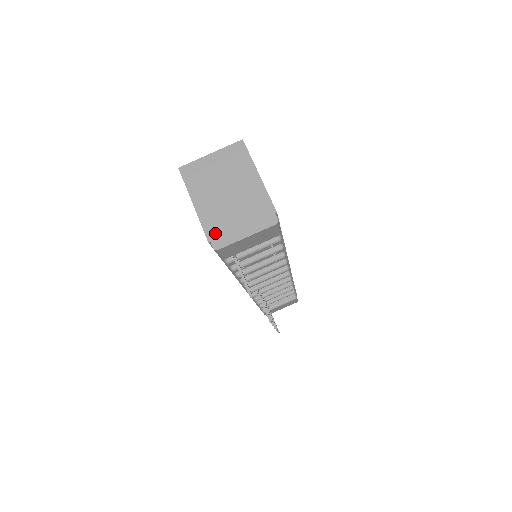
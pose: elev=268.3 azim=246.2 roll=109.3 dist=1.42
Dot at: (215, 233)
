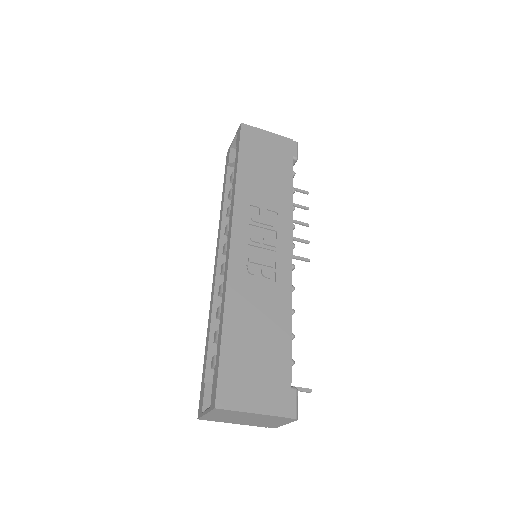
Dot at: (265, 426)
